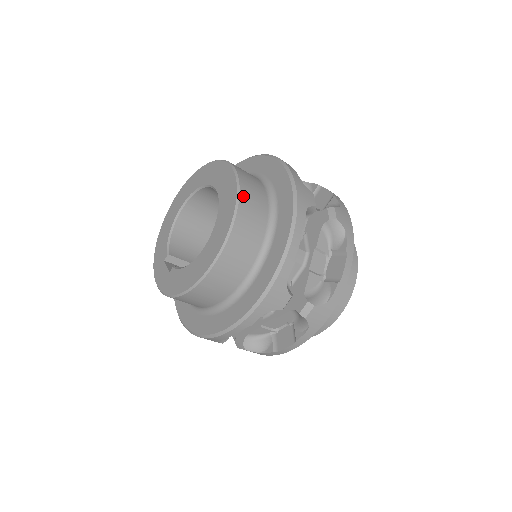
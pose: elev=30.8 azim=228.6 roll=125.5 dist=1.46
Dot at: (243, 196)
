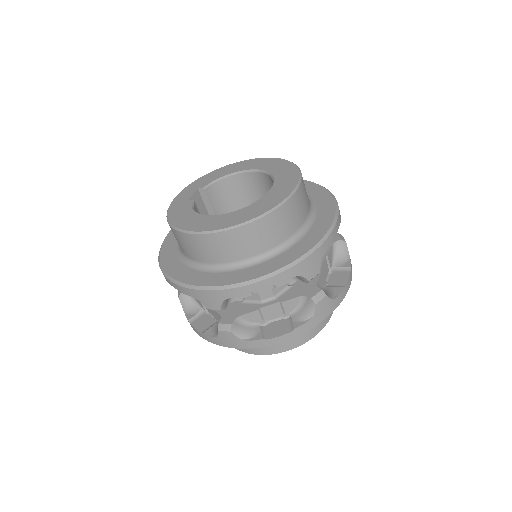
Dot at: (270, 218)
